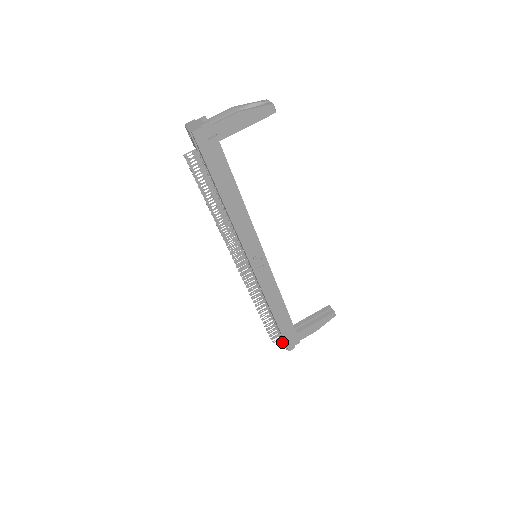
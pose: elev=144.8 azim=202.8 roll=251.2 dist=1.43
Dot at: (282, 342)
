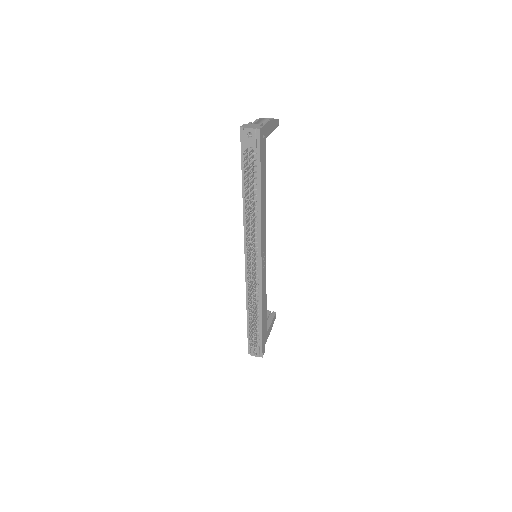
Dot at: (252, 353)
